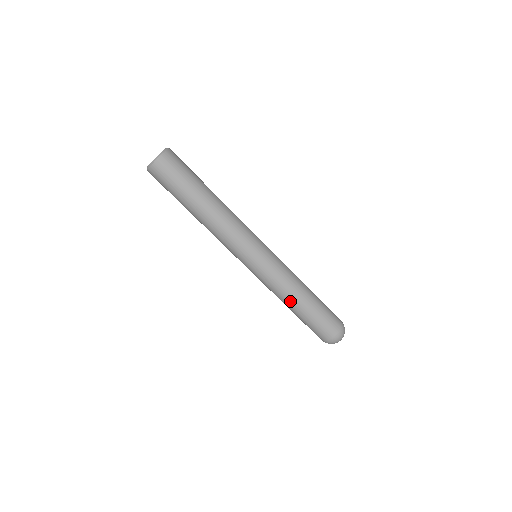
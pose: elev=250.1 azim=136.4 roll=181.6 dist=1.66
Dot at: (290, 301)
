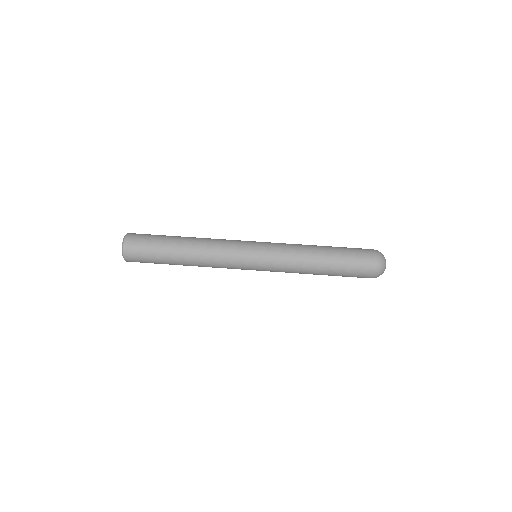
Dot at: (312, 247)
